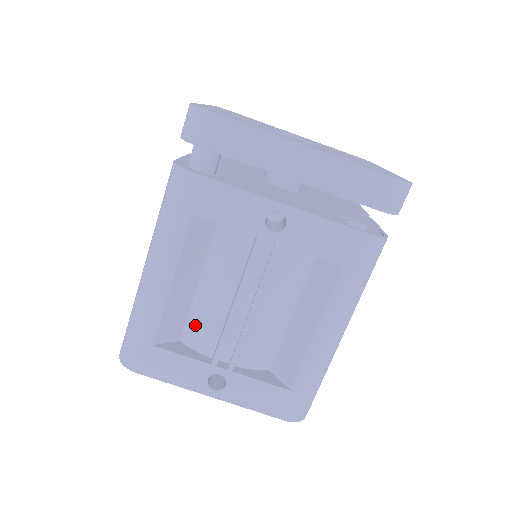
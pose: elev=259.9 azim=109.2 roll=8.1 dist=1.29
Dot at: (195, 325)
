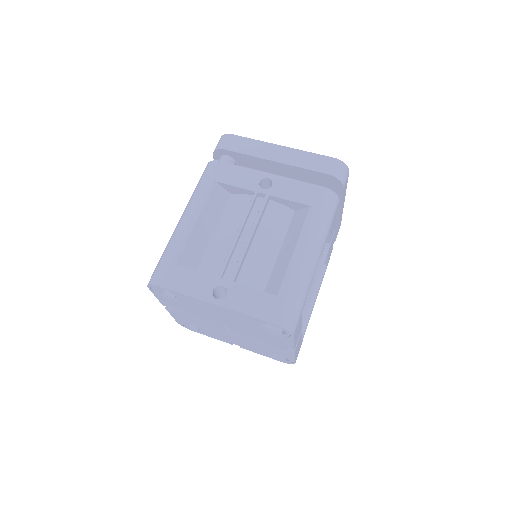
Dot at: (208, 260)
